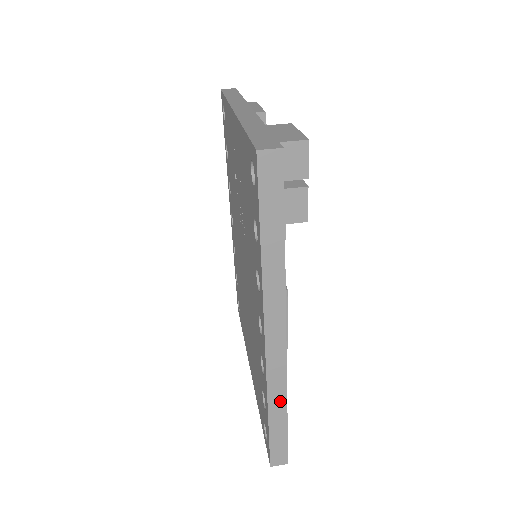
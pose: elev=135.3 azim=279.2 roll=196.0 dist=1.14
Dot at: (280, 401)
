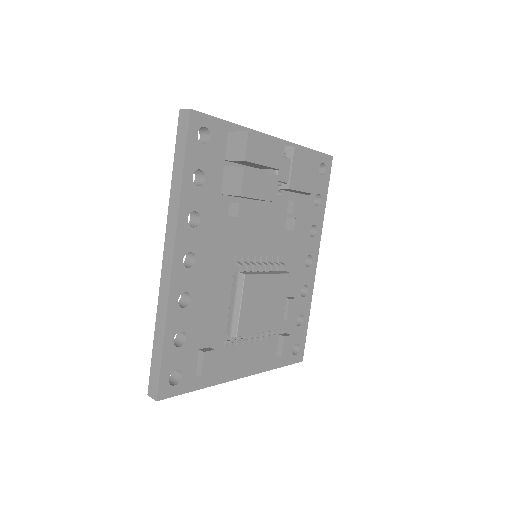
Dot at: (162, 322)
